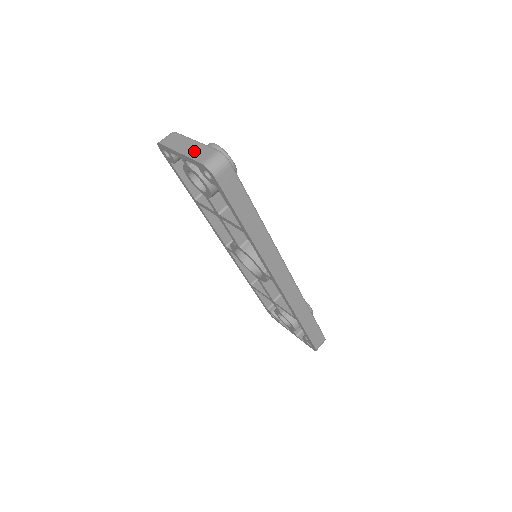
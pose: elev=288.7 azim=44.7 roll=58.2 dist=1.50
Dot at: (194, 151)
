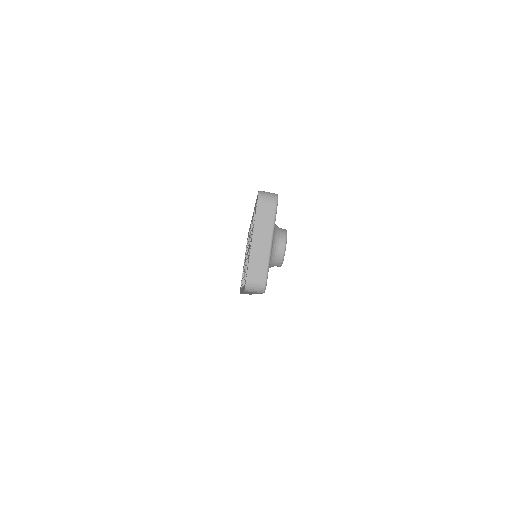
Dot at: (258, 256)
